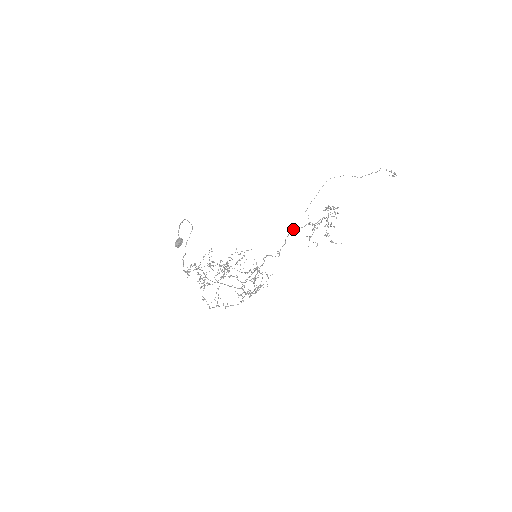
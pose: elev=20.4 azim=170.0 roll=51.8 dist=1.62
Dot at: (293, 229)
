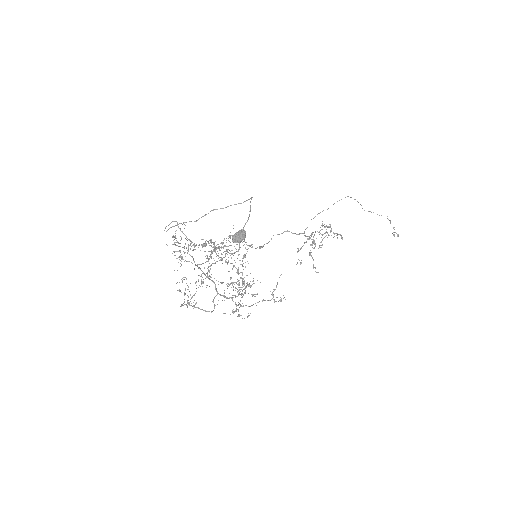
Dot at: (289, 231)
